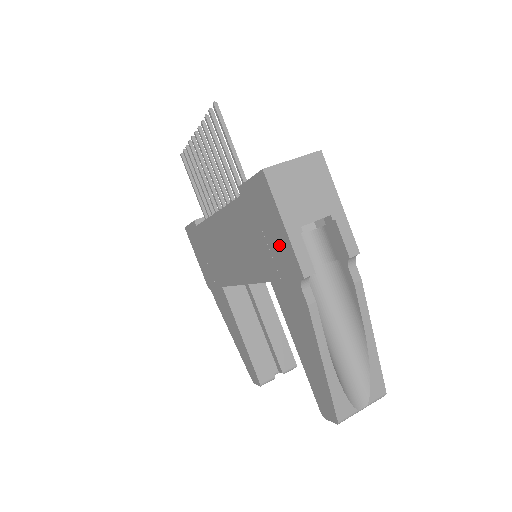
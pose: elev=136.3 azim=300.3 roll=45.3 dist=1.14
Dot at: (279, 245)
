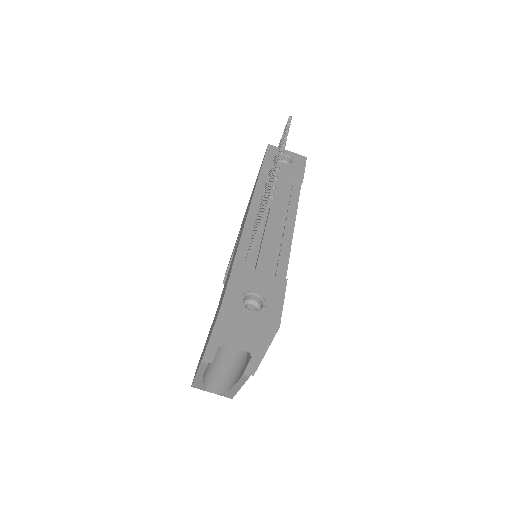
Dot at: (212, 327)
